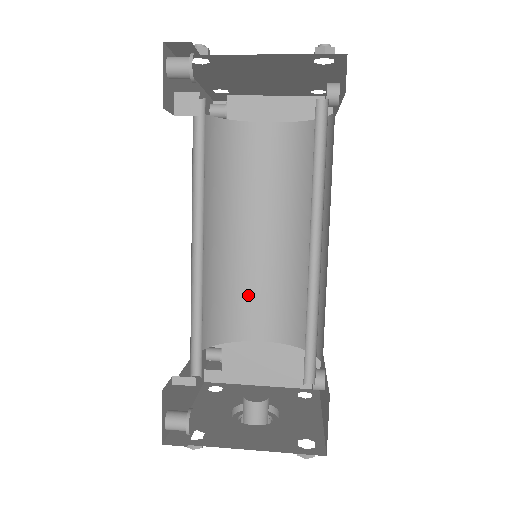
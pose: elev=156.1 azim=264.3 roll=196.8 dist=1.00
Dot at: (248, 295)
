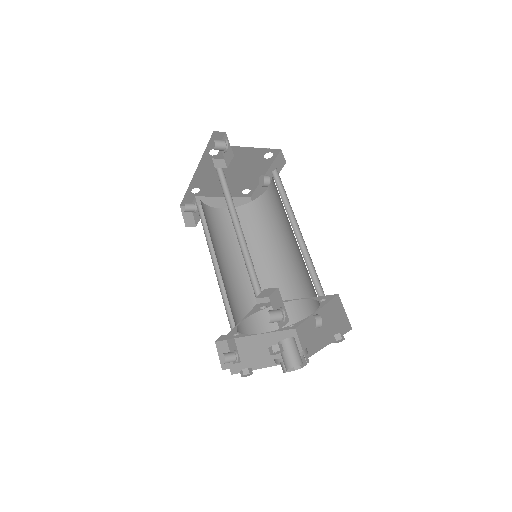
Dot at: (243, 303)
